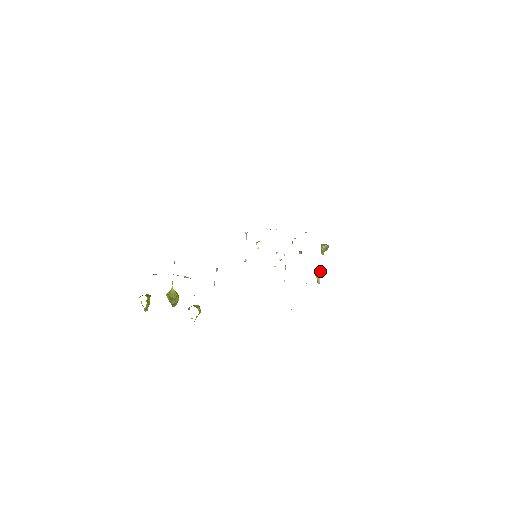
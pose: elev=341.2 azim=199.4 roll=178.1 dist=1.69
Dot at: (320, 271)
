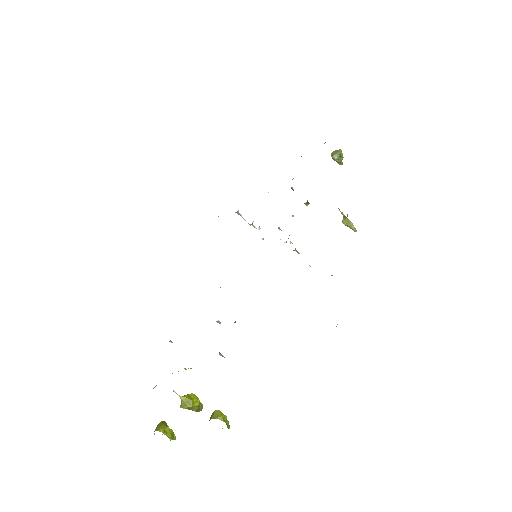
Dot at: (345, 217)
